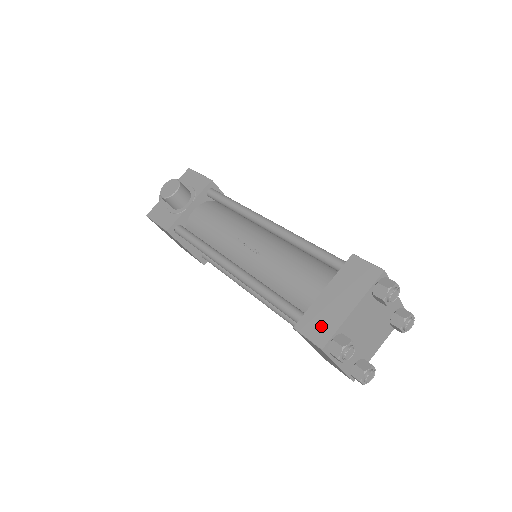
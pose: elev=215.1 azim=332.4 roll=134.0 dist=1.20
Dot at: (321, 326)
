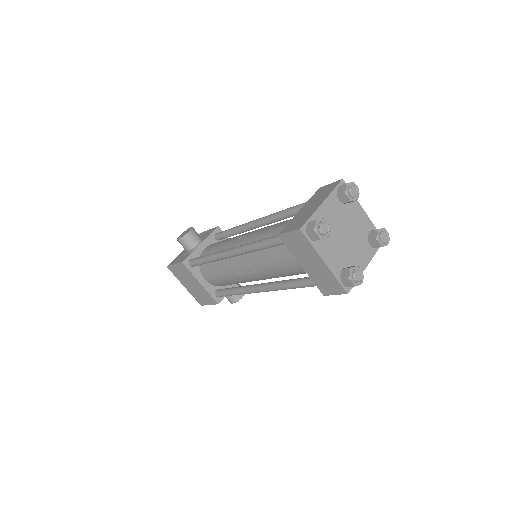
Dot at: (299, 222)
